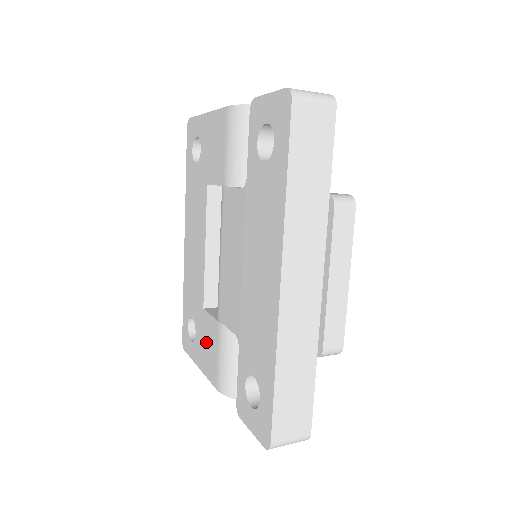
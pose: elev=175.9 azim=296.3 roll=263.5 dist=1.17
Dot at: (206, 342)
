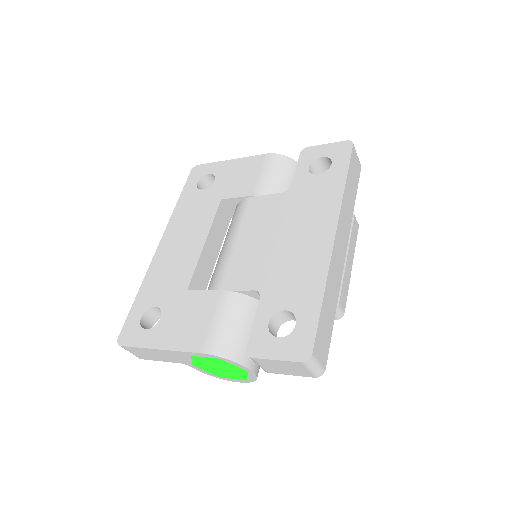
Dot at: (187, 317)
